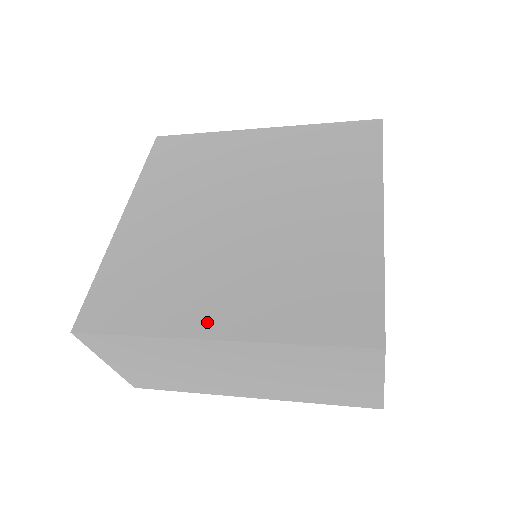
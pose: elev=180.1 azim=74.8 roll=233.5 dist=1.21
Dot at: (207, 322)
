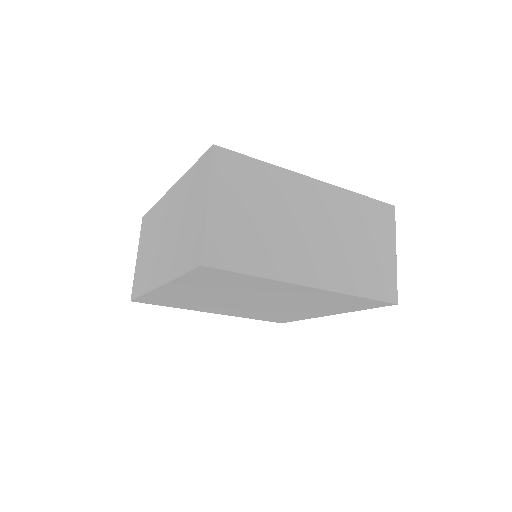
Dot at: occluded
